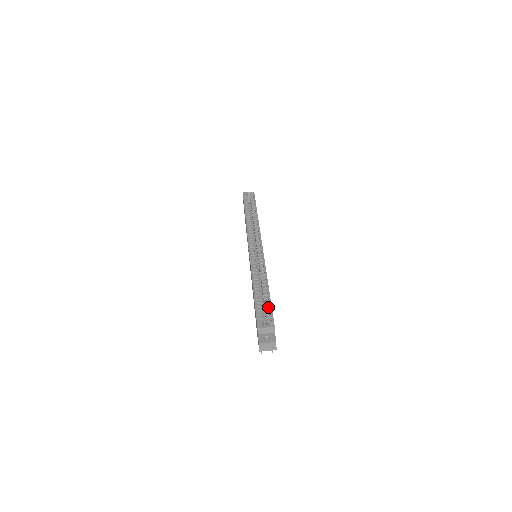
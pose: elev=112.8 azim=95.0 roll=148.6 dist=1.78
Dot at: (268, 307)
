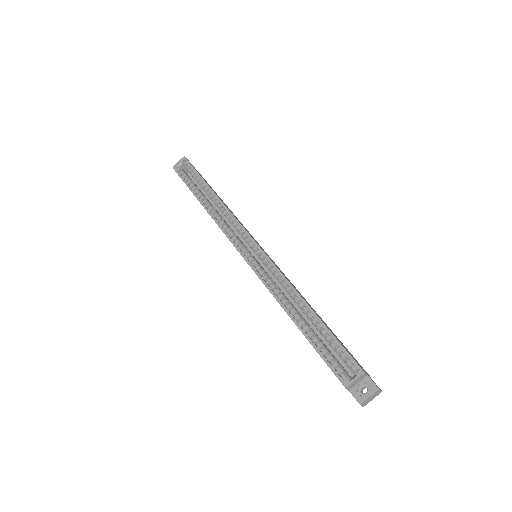
Dot at: (333, 343)
